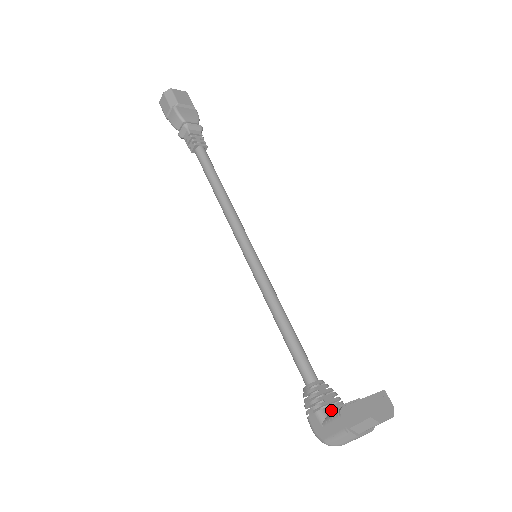
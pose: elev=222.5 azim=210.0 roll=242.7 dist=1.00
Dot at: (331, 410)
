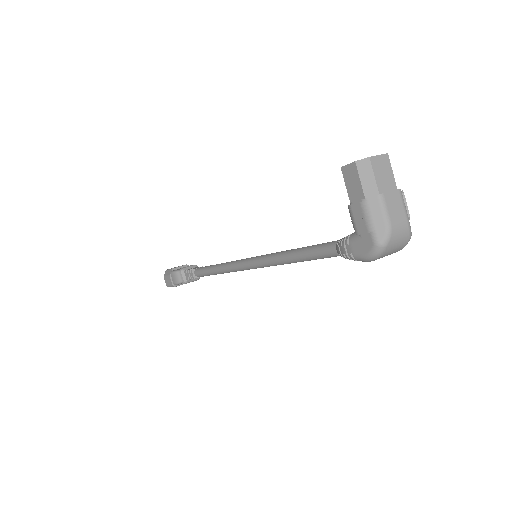
Dot at: occluded
